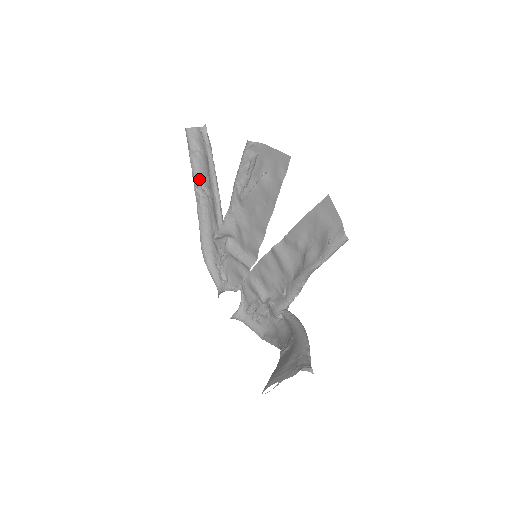
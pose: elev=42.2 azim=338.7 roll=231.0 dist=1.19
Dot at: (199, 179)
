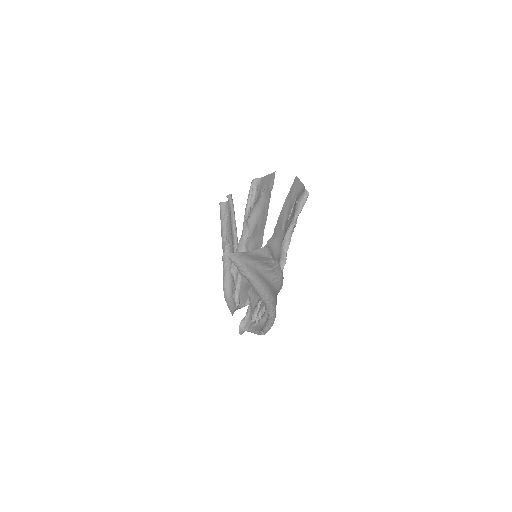
Dot at: (226, 234)
